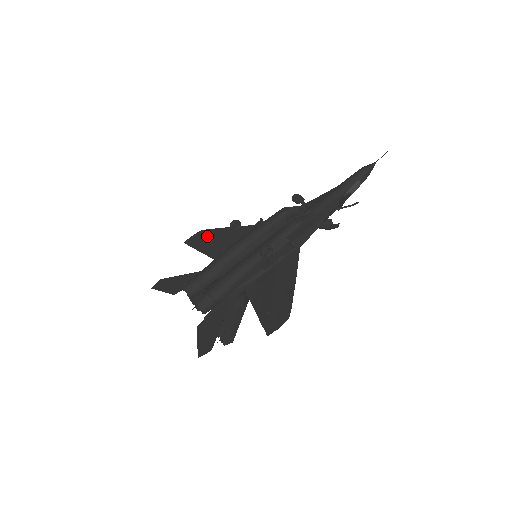
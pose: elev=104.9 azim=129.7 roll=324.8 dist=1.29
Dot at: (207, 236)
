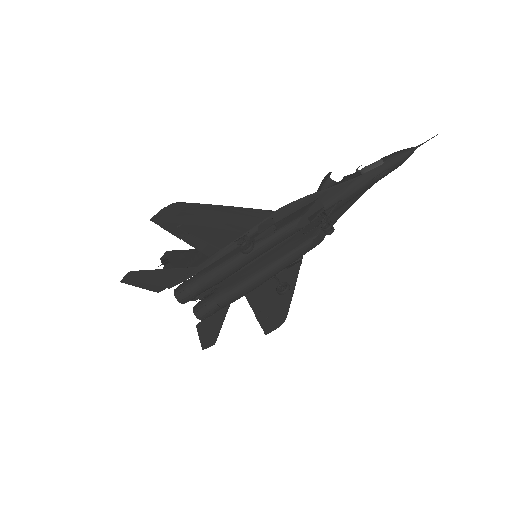
Dot at: (187, 216)
